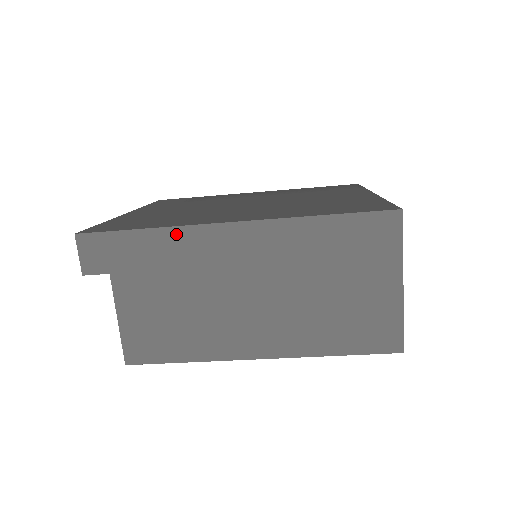
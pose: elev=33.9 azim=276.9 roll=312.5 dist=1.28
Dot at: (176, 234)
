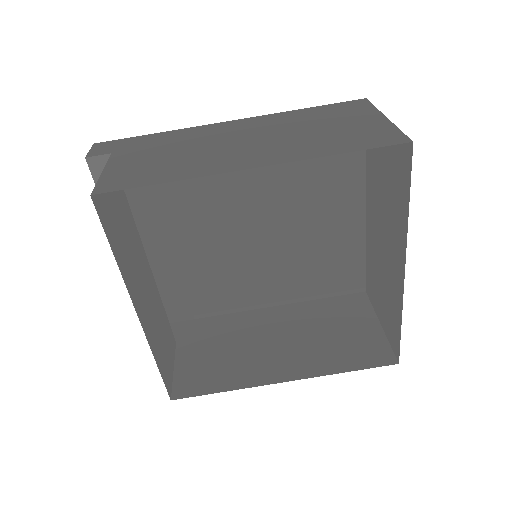
Dot at: (181, 131)
